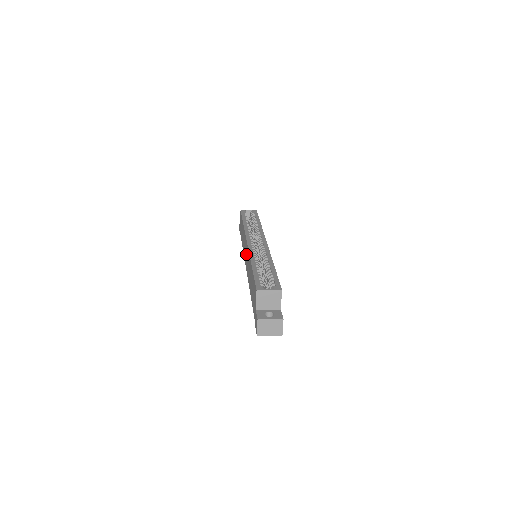
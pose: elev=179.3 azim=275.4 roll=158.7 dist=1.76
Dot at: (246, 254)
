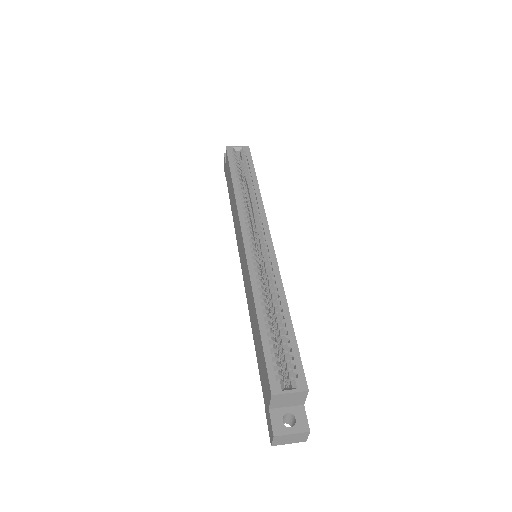
Dot at: (242, 257)
